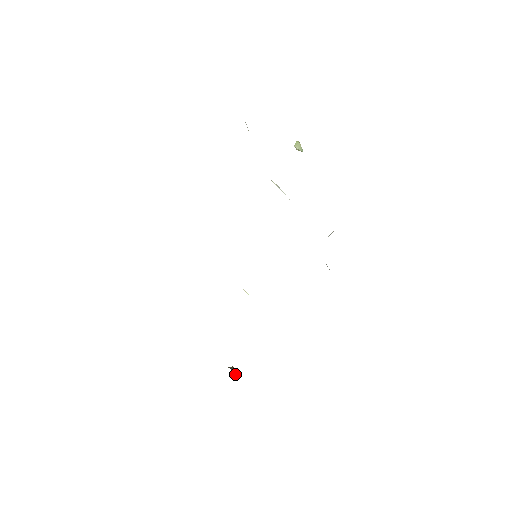
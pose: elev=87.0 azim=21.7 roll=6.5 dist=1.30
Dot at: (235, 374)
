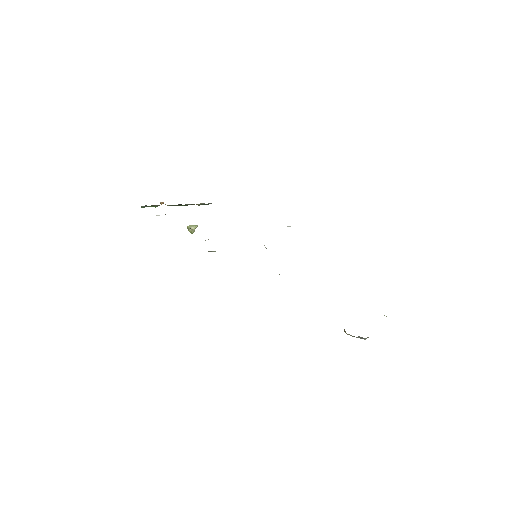
Dot at: occluded
